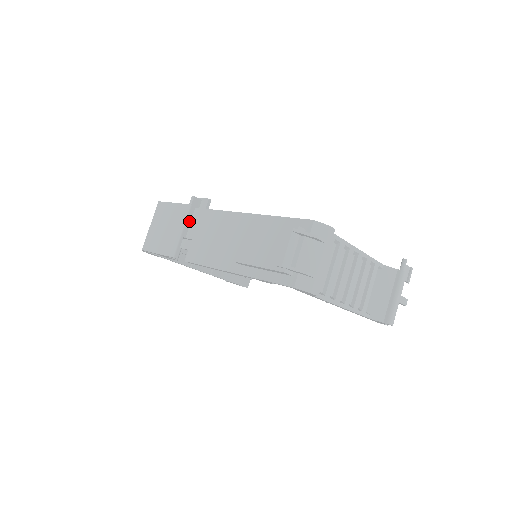
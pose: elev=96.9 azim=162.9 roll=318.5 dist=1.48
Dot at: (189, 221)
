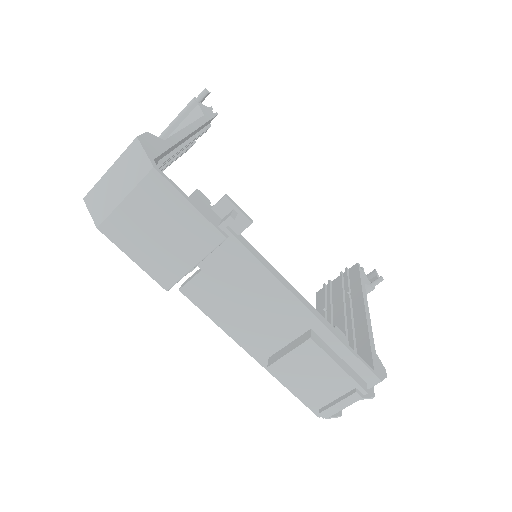
Dot at: occluded
